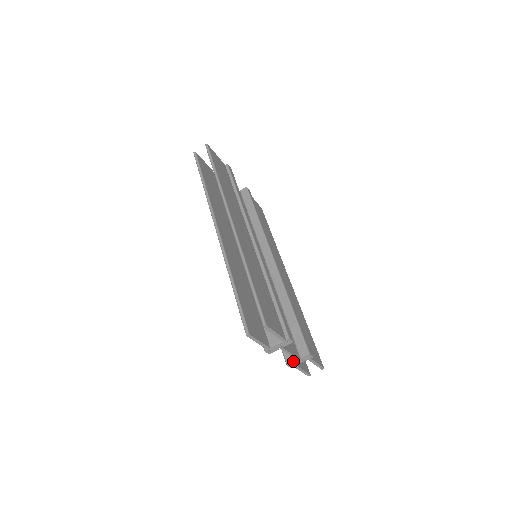
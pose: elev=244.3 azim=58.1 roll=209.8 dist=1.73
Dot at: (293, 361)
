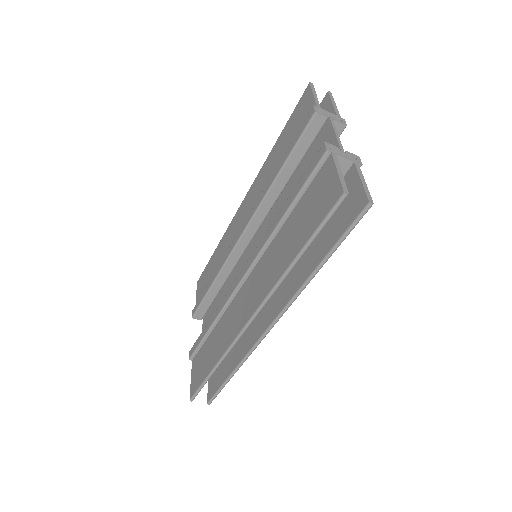
Dot at: occluded
